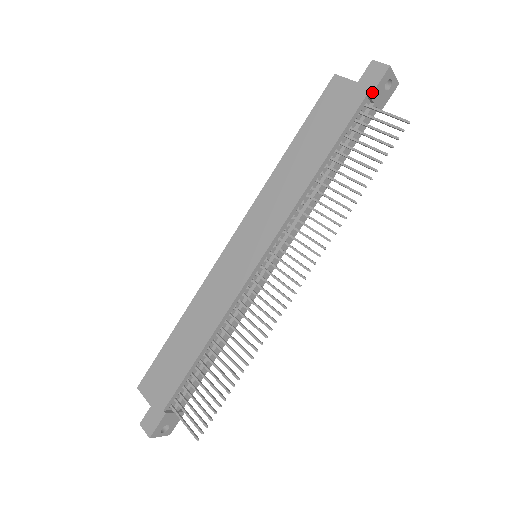
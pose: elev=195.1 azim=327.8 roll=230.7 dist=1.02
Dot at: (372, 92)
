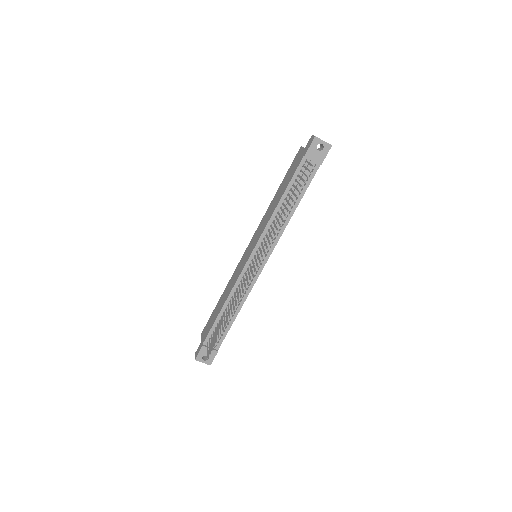
Dot at: (306, 153)
